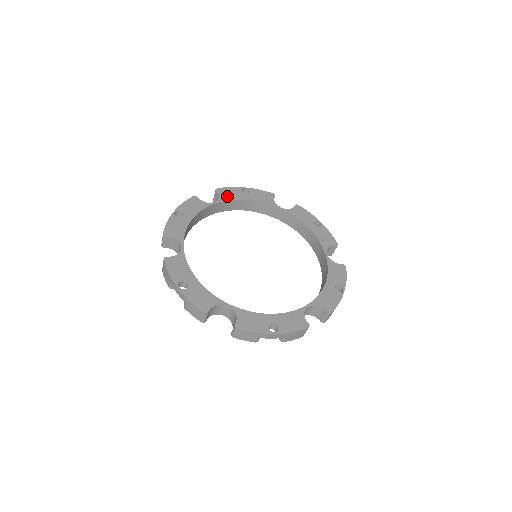
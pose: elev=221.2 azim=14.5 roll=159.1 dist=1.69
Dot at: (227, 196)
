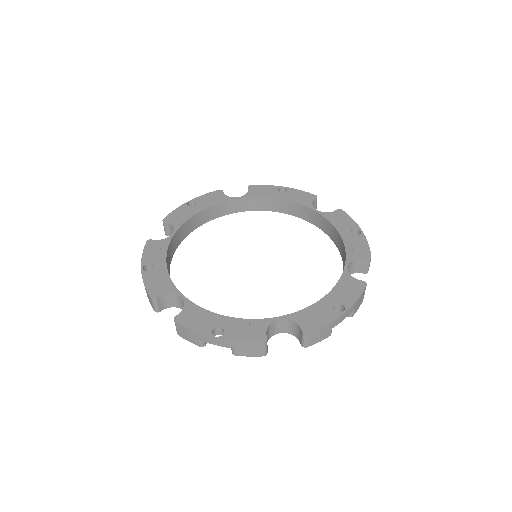
Dot at: (257, 193)
